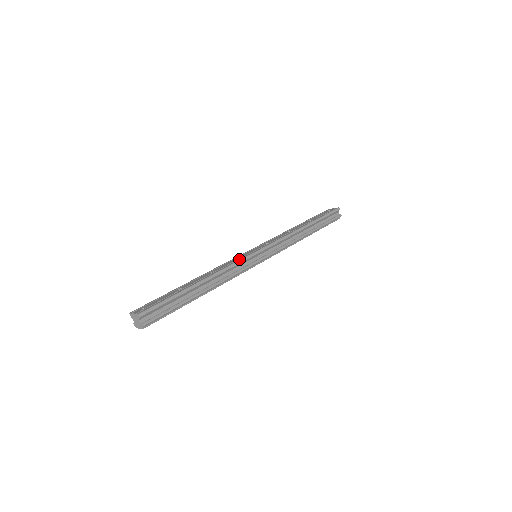
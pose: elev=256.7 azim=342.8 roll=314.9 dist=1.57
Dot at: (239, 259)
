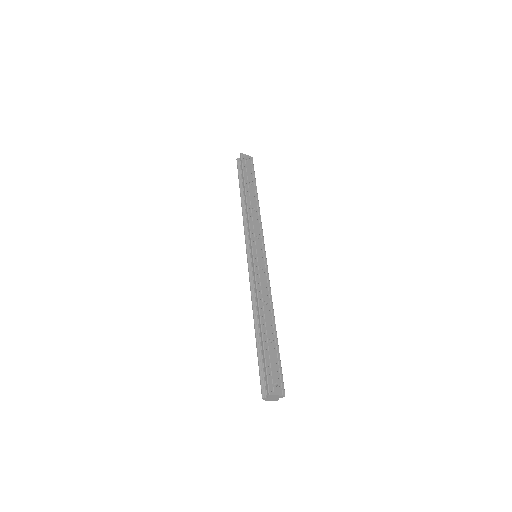
Dot at: (267, 276)
